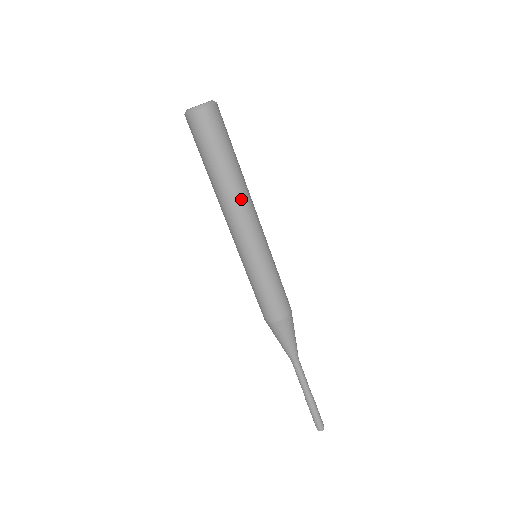
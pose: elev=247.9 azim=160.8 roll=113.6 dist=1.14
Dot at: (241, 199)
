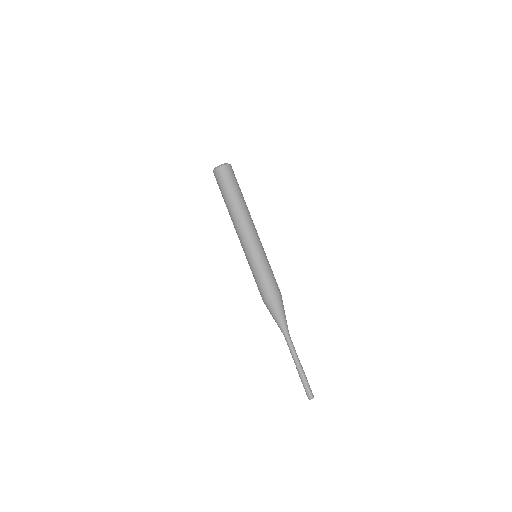
Dot at: (250, 215)
